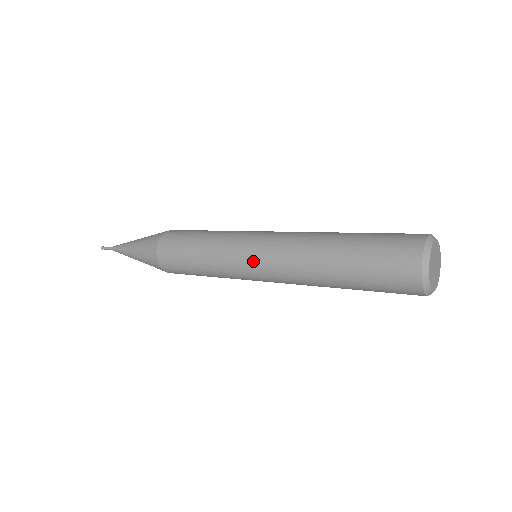
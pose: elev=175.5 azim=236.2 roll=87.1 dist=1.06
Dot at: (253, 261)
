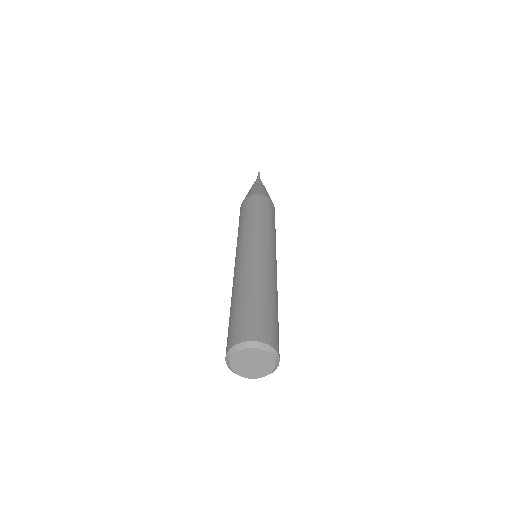
Dot at: (243, 249)
